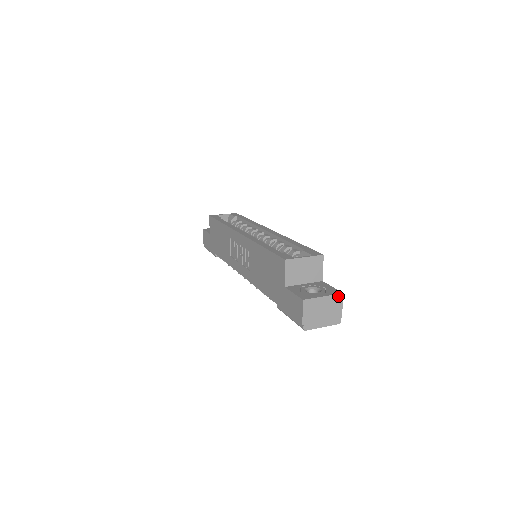
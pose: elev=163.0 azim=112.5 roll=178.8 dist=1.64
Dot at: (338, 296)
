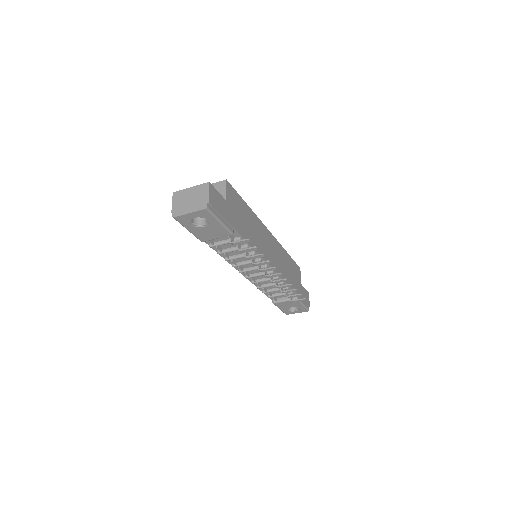
Dot at: (205, 185)
